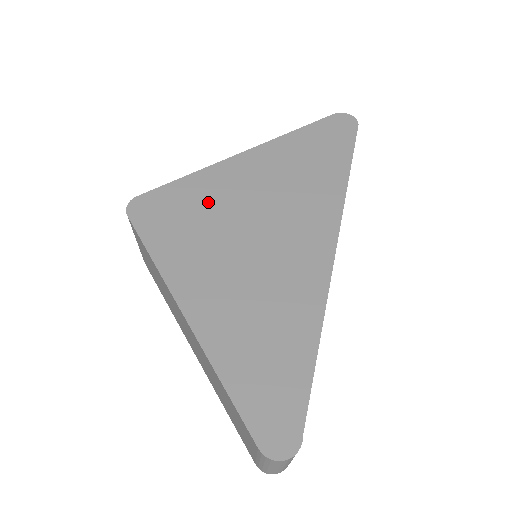
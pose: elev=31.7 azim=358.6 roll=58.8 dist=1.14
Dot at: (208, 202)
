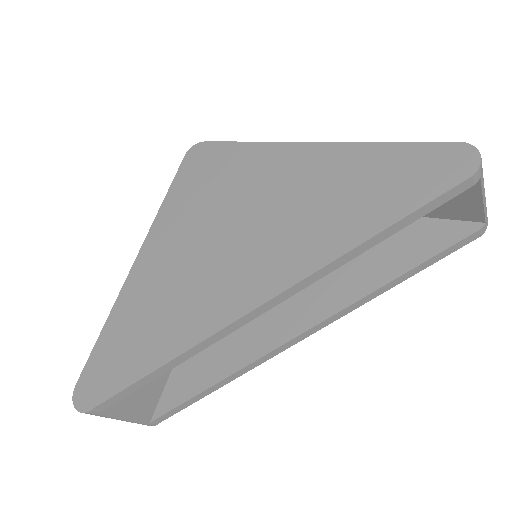
Dot at: (233, 179)
